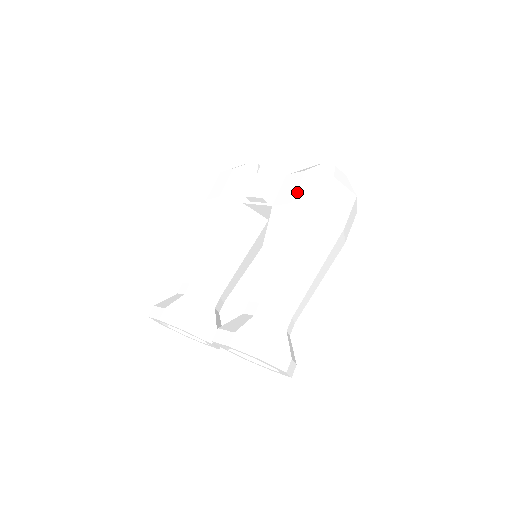
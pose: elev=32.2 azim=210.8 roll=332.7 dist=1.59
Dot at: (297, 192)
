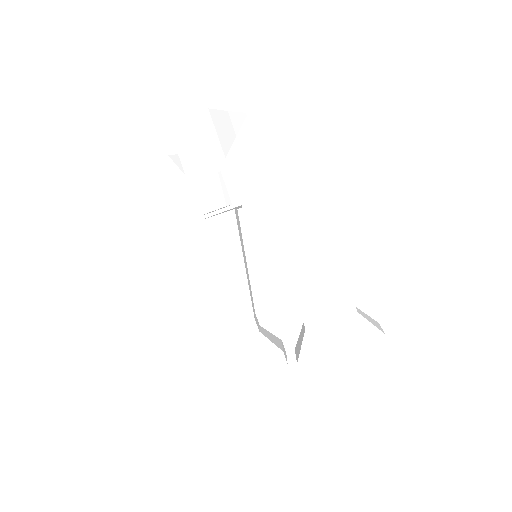
Dot at: (264, 178)
